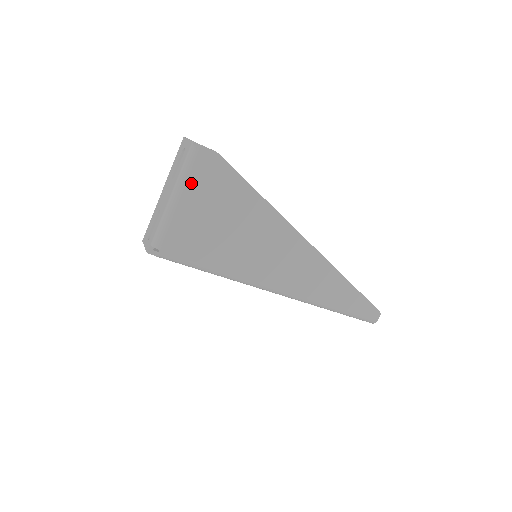
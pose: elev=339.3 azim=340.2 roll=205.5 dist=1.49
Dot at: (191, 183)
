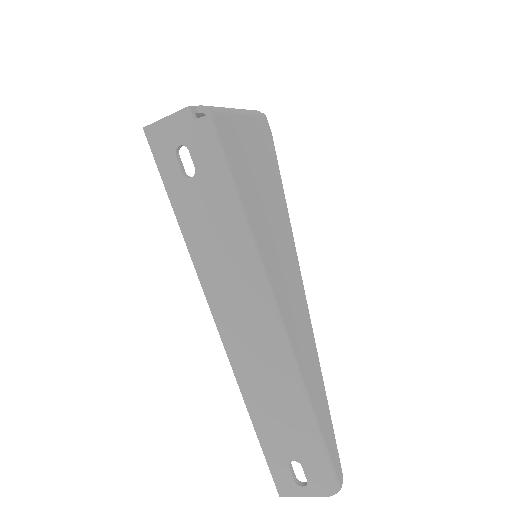
Dot at: (252, 120)
